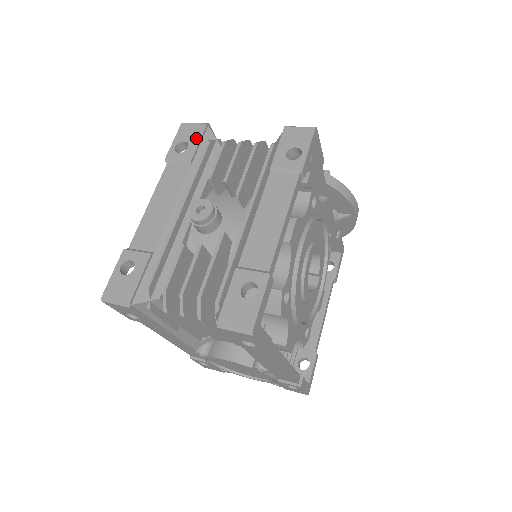
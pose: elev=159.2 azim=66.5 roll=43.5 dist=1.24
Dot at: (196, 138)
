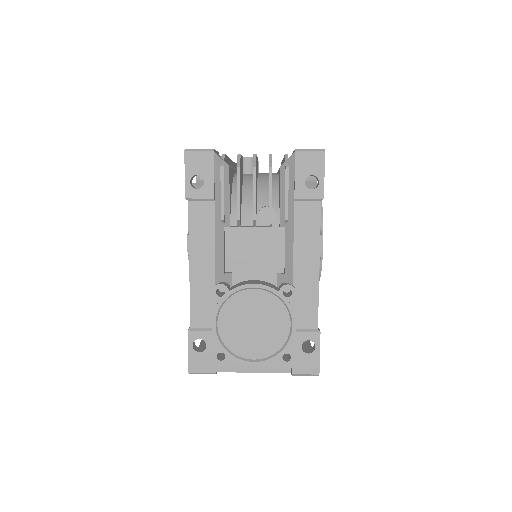
Dot at: occluded
